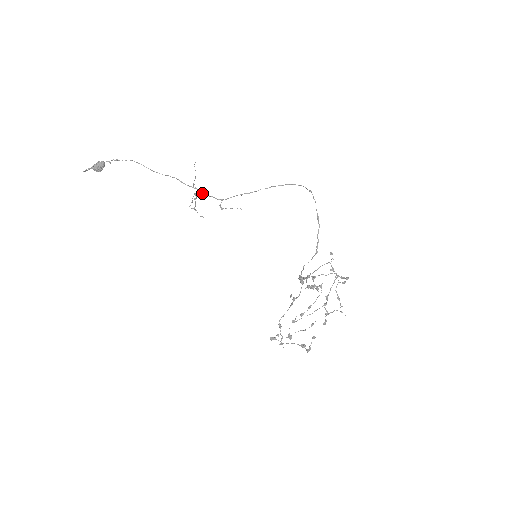
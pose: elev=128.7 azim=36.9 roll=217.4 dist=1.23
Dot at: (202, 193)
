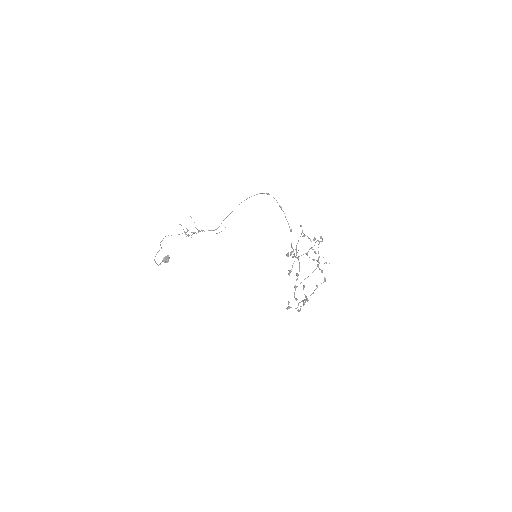
Dot at: (202, 231)
